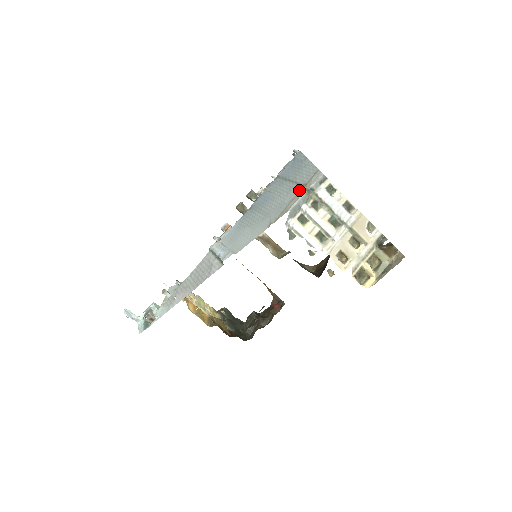
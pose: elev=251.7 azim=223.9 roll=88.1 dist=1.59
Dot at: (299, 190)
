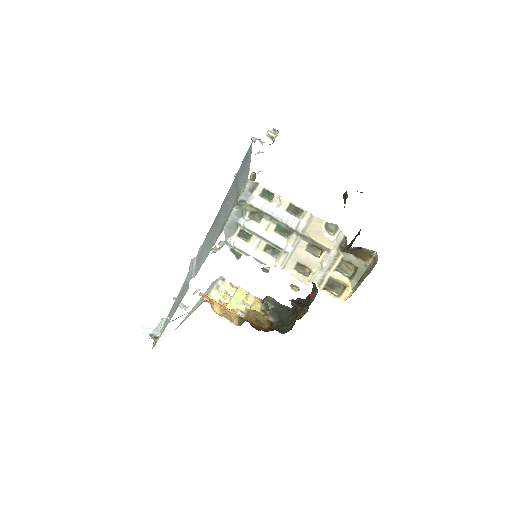
Dot at: (234, 202)
